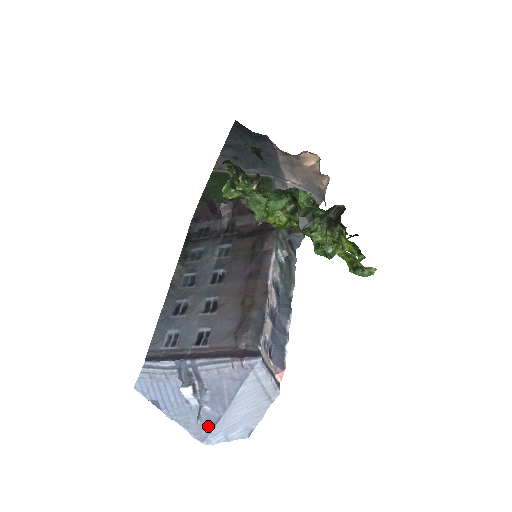
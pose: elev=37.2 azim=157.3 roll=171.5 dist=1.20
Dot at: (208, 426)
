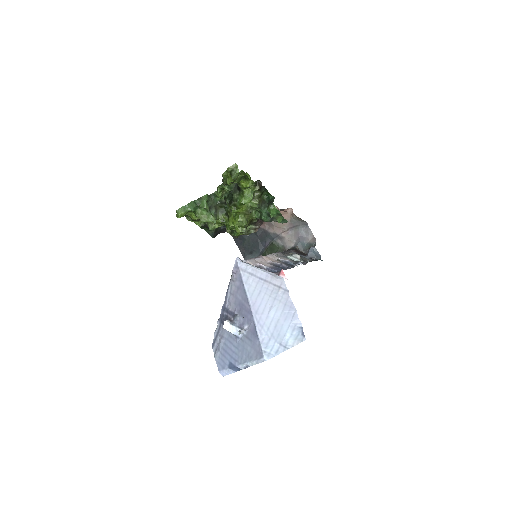
Dot at: (255, 339)
